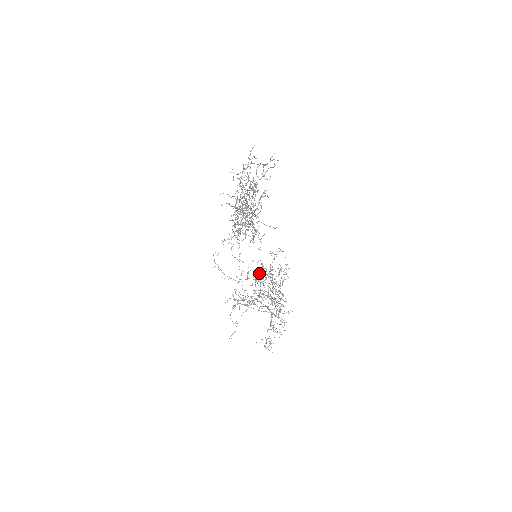
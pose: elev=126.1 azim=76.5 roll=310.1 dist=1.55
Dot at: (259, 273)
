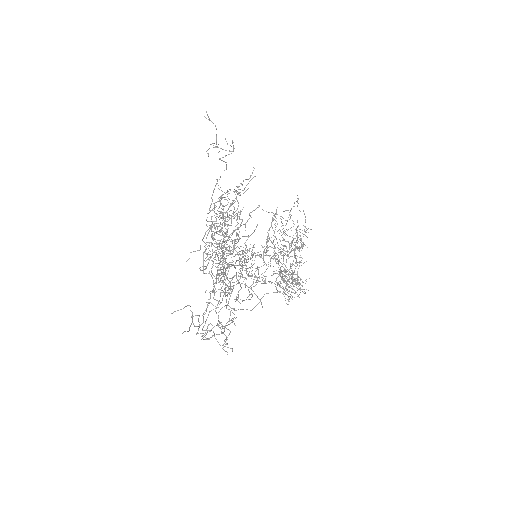
Dot at: (273, 220)
